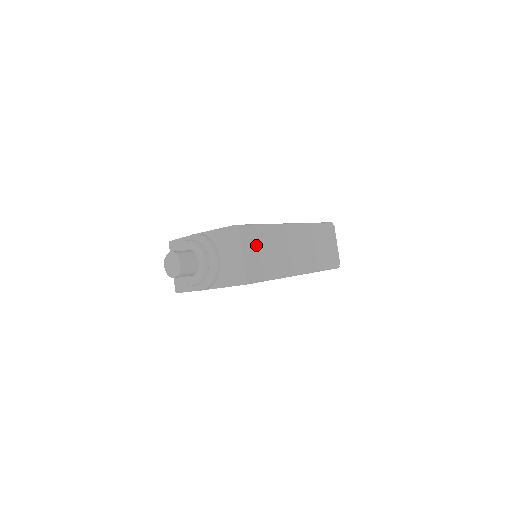
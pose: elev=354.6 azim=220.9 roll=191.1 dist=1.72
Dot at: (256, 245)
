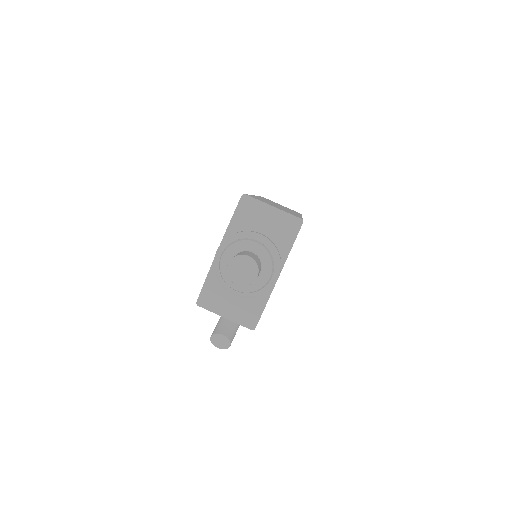
Dot at: occluded
